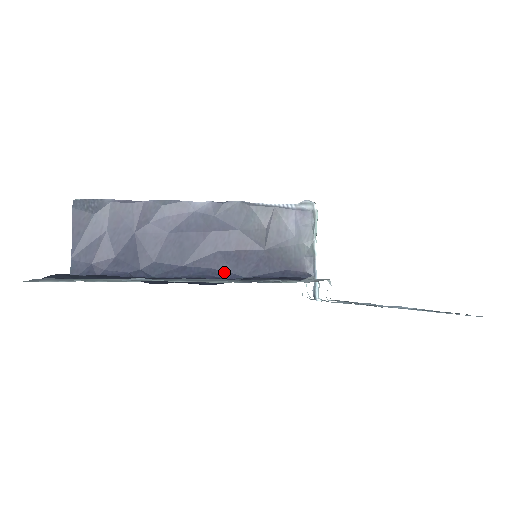
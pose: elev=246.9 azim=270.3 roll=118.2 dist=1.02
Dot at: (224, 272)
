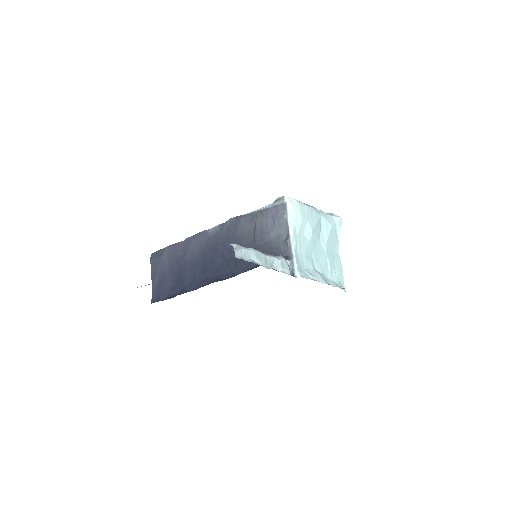
Dot at: (228, 274)
